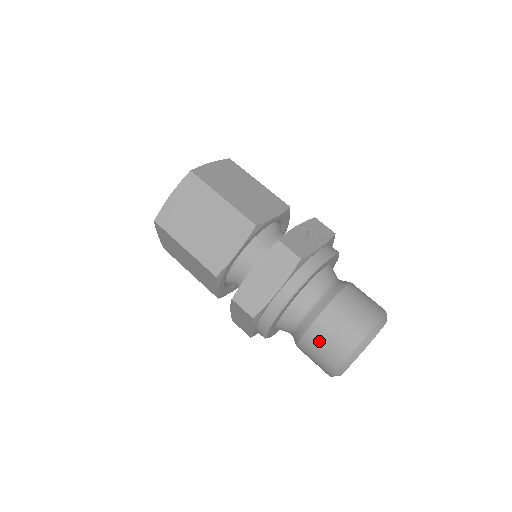
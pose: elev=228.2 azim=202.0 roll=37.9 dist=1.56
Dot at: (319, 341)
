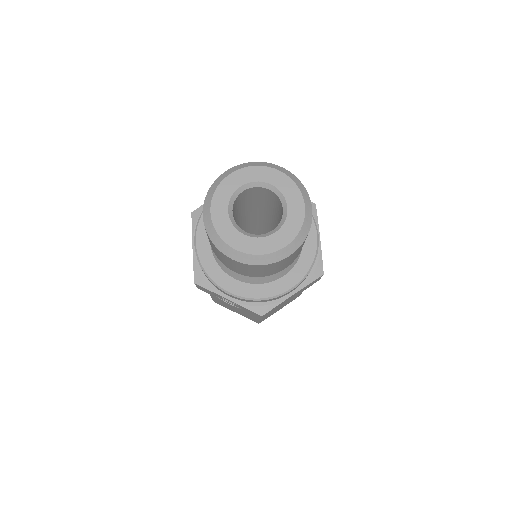
Dot at: occluded
